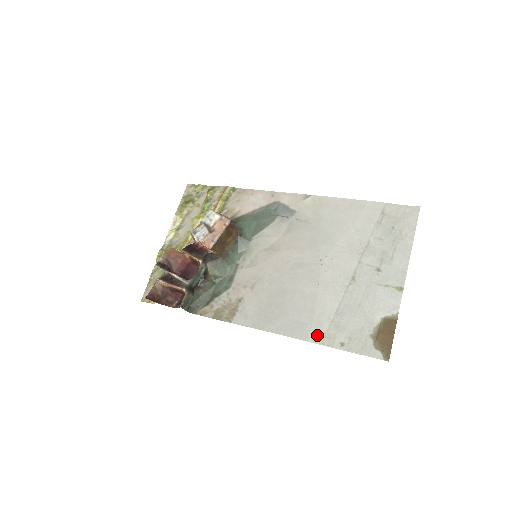
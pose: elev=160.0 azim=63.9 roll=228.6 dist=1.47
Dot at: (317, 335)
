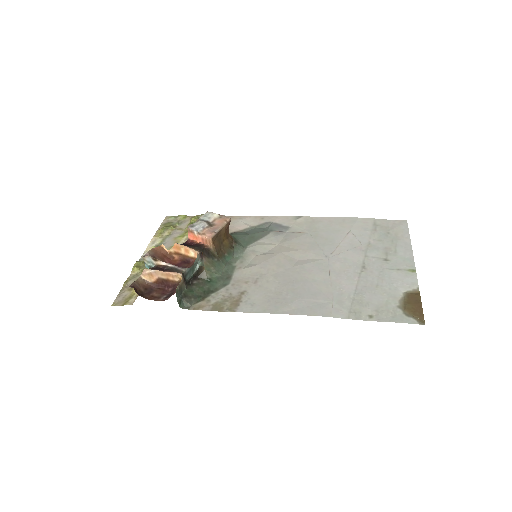
Dot at: (341, 311)
